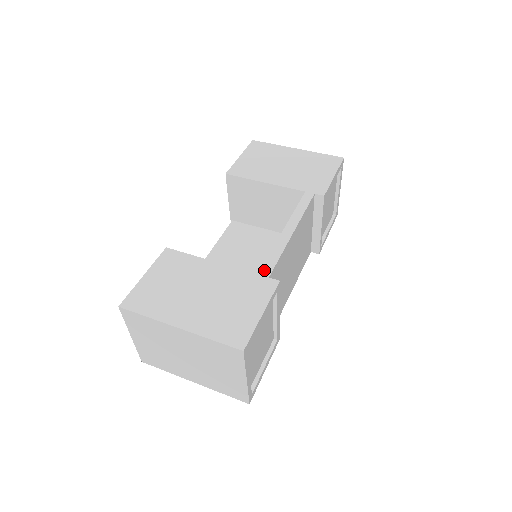
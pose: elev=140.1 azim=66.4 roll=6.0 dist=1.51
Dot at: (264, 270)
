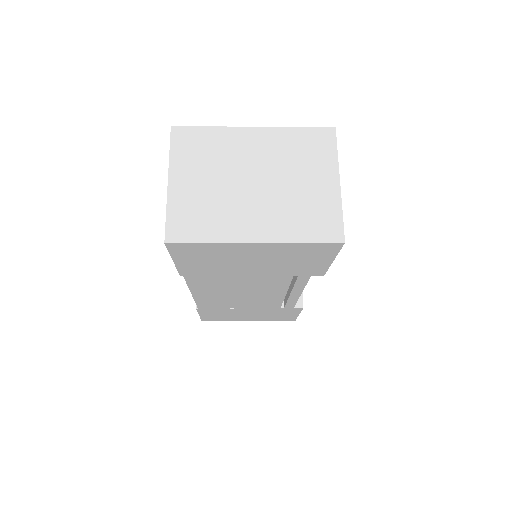
Dot at: occluded
